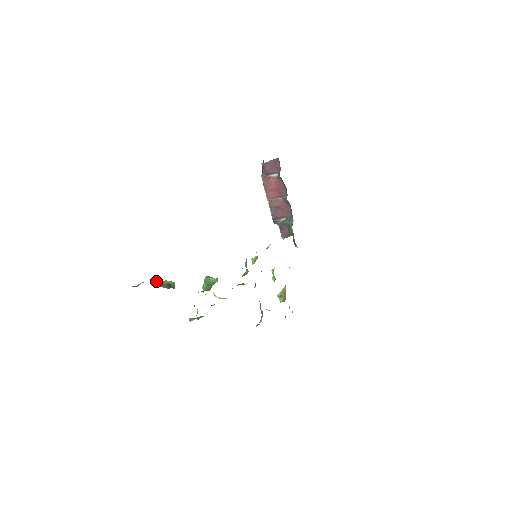
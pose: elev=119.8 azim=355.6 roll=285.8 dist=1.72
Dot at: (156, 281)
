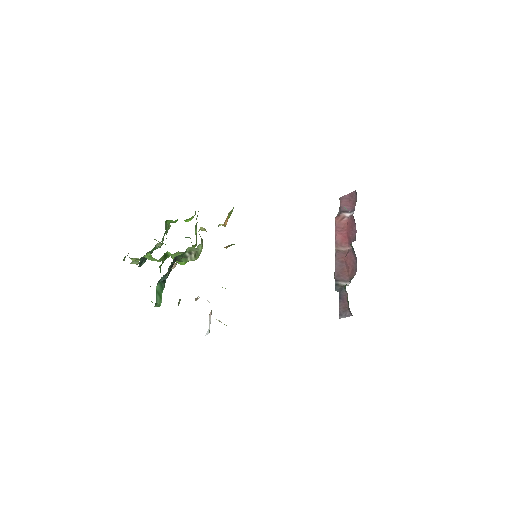
Dot at: occluded
